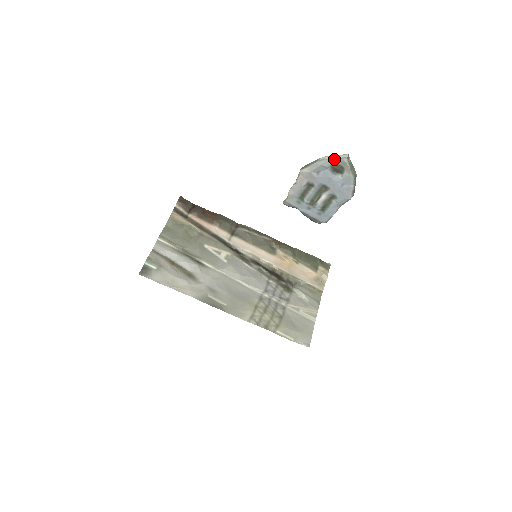
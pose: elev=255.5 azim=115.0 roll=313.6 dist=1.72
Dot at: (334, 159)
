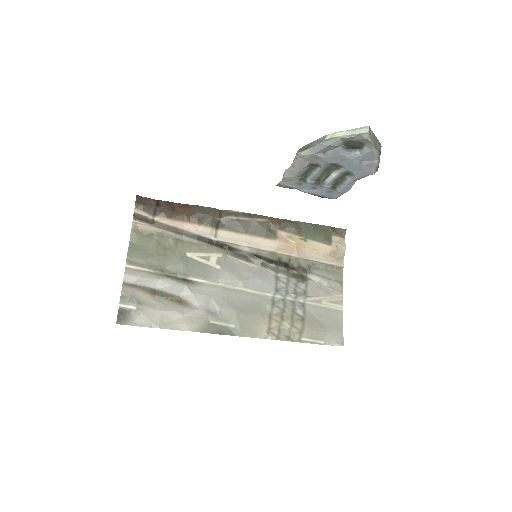
Dot at: (348, 136)
